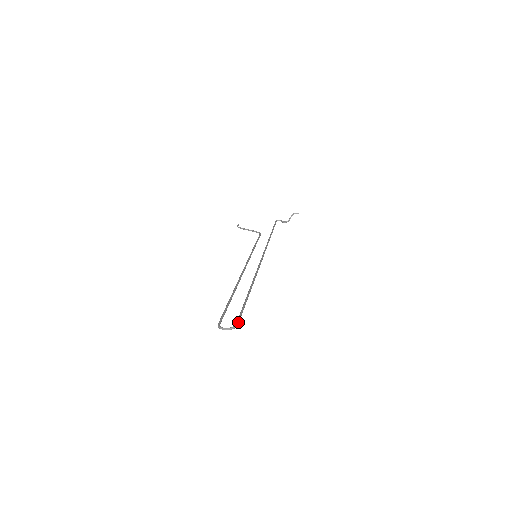
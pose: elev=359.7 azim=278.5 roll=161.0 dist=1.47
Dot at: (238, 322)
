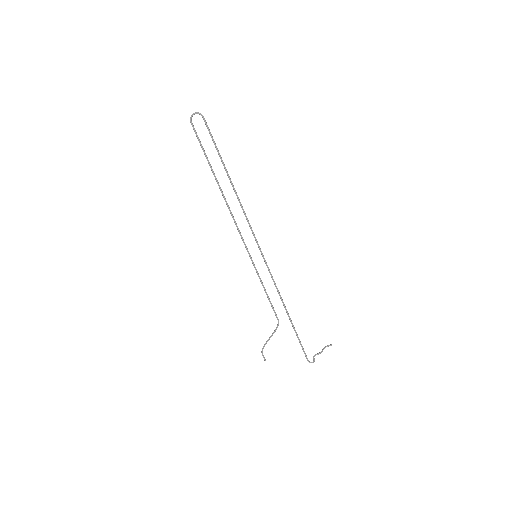
Dot at: (205, 120)
